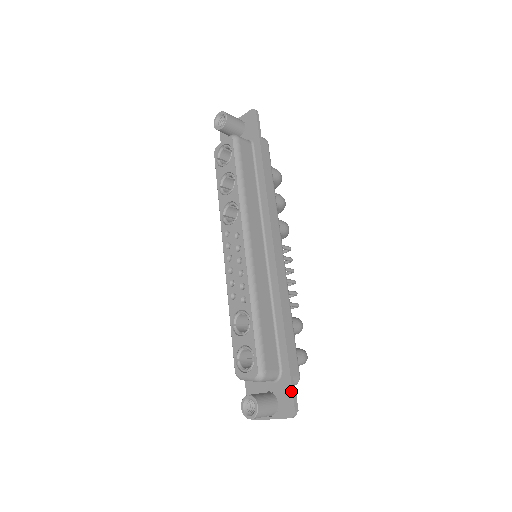
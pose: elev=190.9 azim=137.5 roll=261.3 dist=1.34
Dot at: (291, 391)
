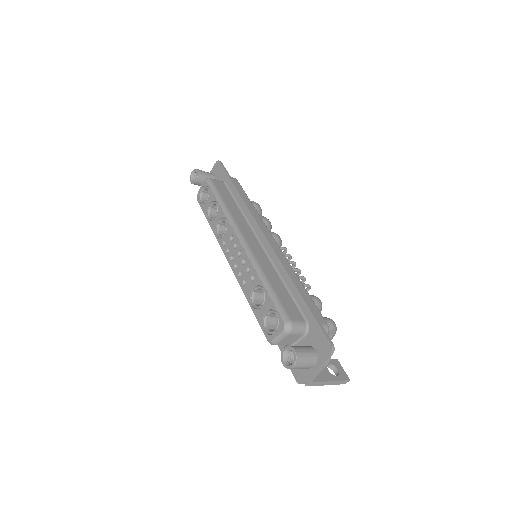
Dot at: (321, 331)
